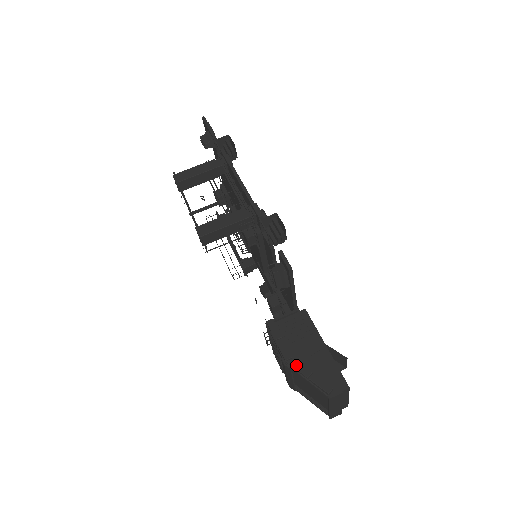
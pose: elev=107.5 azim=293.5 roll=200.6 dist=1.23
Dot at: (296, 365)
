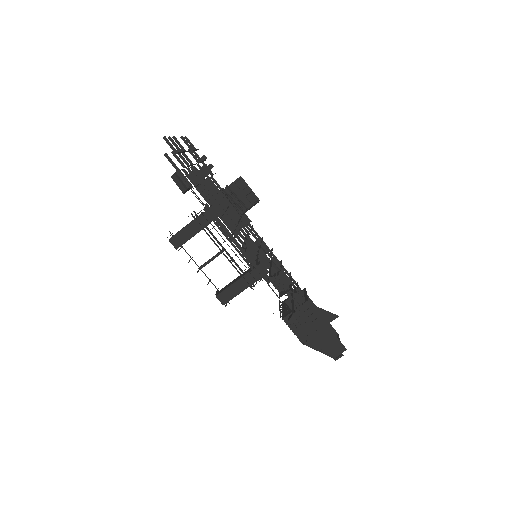
Dot at: (311, 346)
